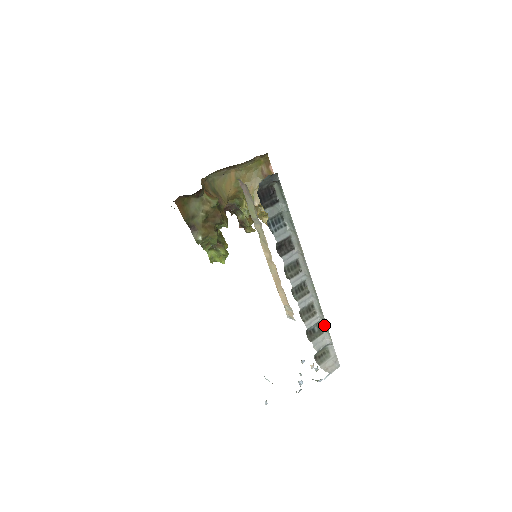
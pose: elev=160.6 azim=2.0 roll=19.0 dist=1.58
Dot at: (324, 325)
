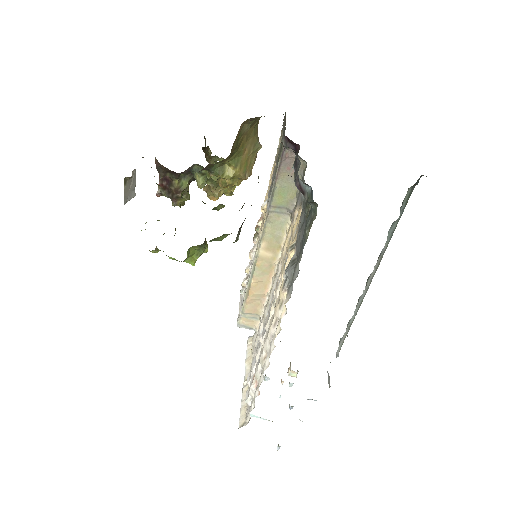
Dot at: (343, 339)
